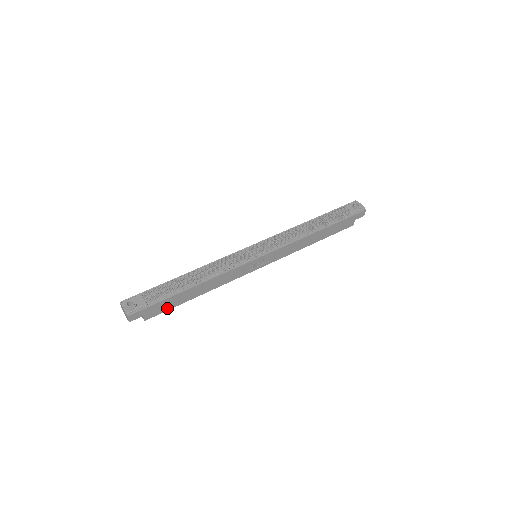
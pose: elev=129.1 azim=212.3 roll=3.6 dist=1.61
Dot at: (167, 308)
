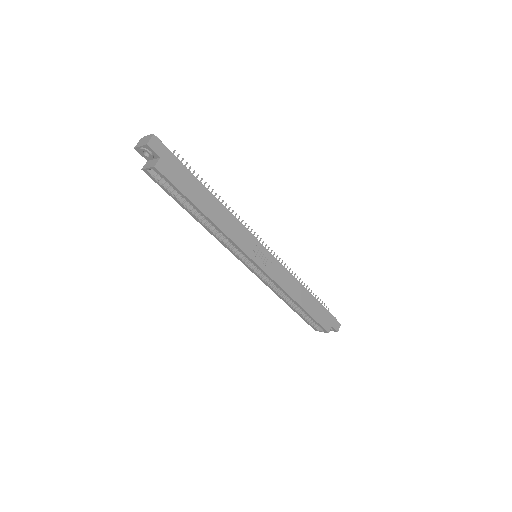
Dot at: (179, 185)
